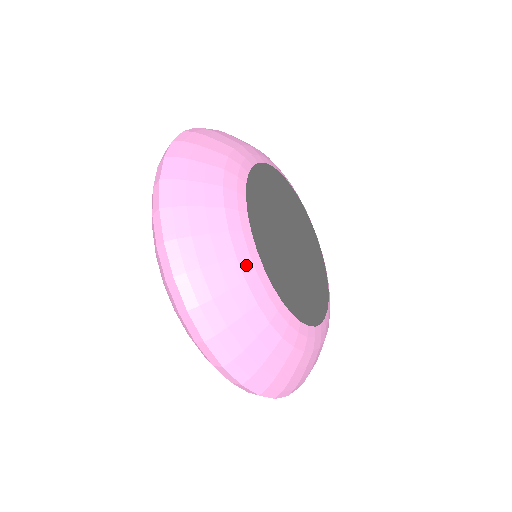
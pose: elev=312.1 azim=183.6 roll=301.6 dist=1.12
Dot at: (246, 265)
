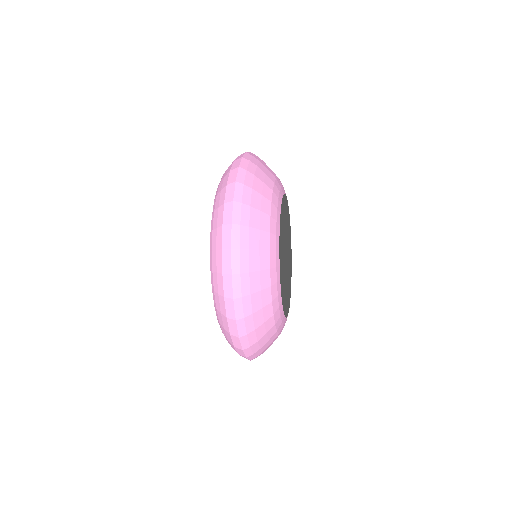
Dot at: (277, 315)
